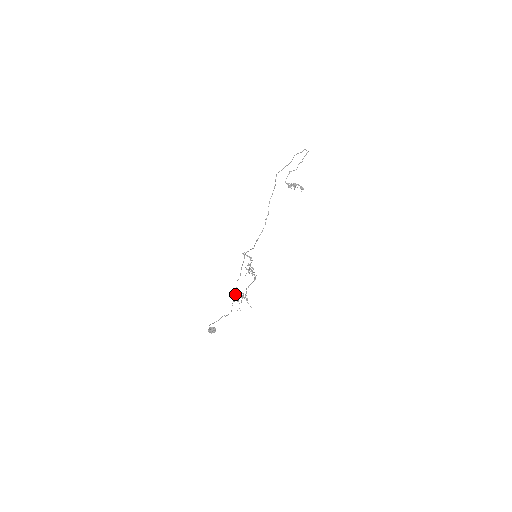
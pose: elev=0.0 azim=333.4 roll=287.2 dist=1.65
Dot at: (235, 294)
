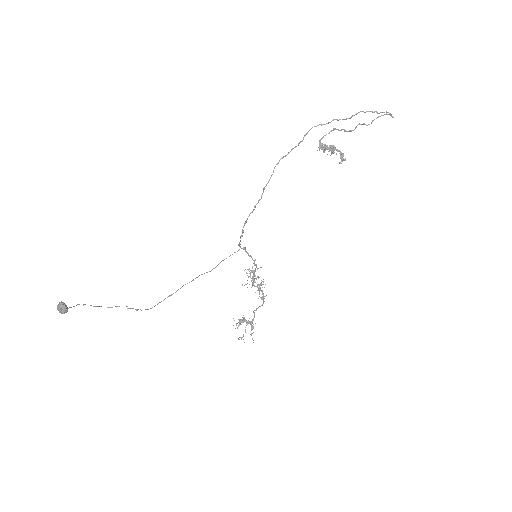
Dot at: occluded
